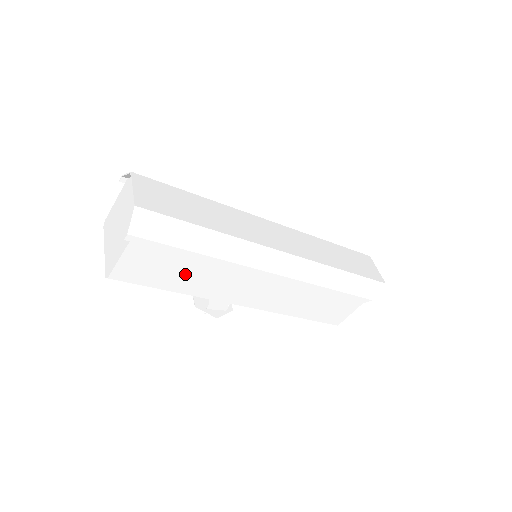
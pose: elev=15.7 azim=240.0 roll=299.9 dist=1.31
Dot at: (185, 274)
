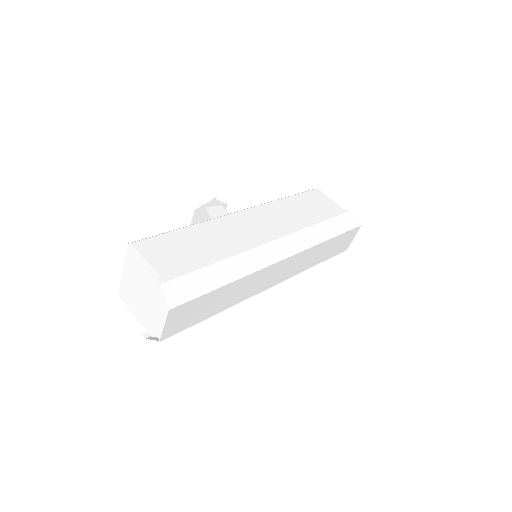
Dot at: occluded
